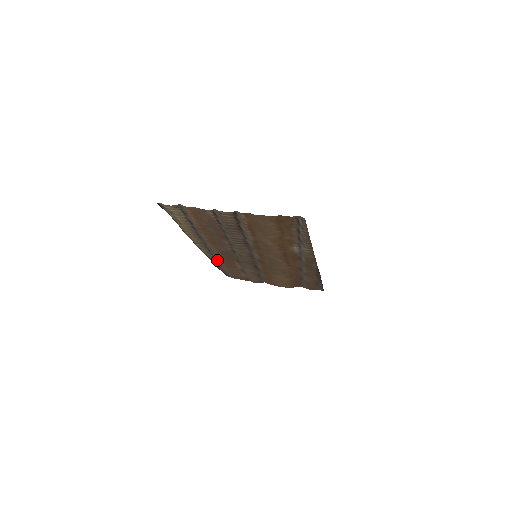
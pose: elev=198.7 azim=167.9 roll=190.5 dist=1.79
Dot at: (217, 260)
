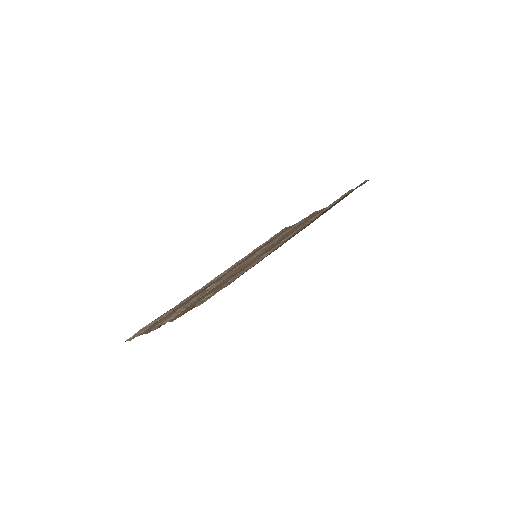
Dot at: (249, 253)
